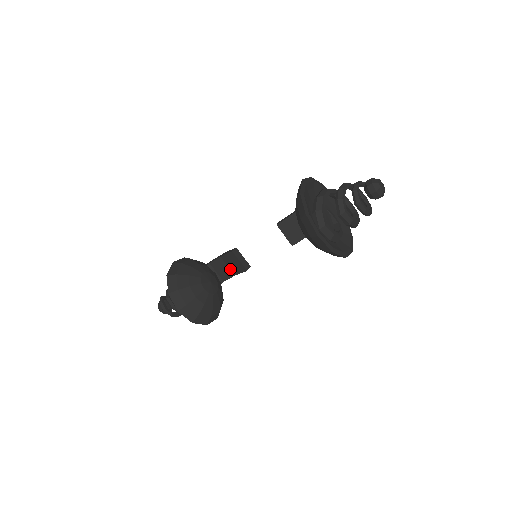
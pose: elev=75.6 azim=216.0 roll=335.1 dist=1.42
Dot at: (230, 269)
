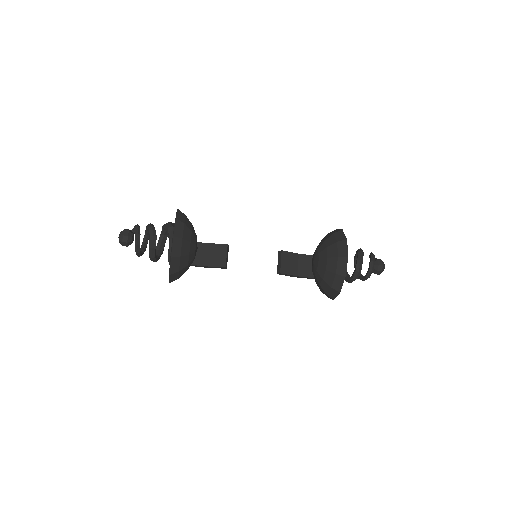
Dot at: (206, 258)
